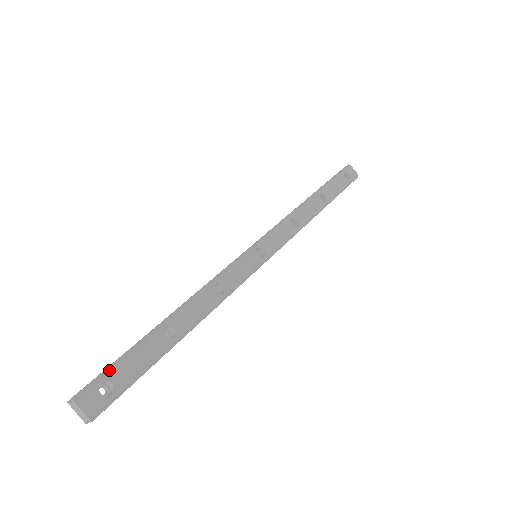
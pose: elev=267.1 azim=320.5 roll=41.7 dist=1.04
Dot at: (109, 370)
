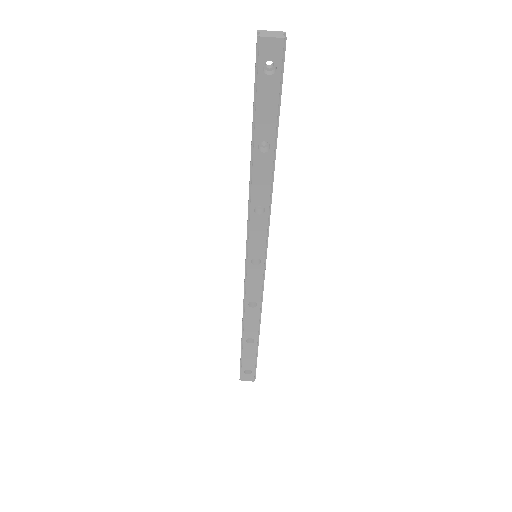
Dot at: (241, 367)
